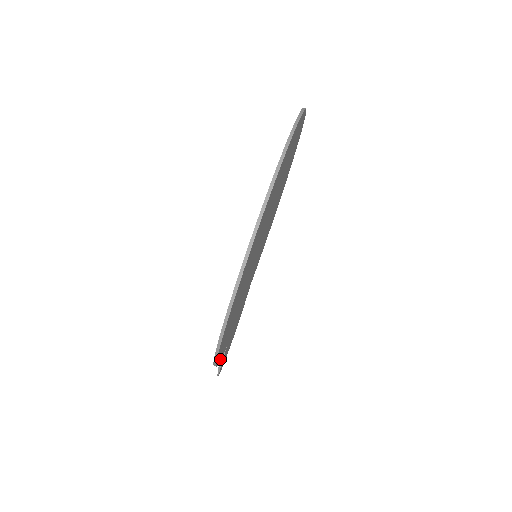
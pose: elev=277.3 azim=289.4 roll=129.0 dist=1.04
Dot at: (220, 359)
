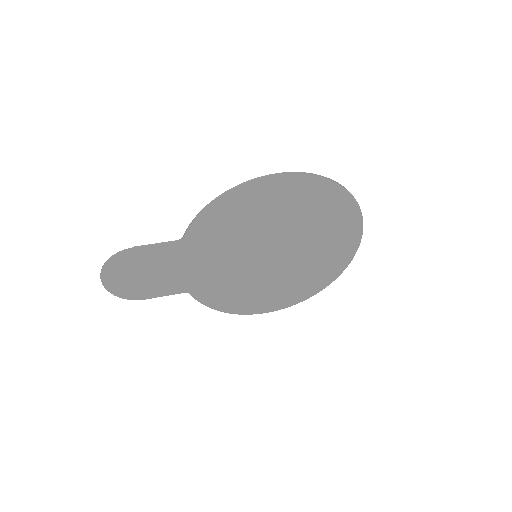
Dot at: (203, 213)
